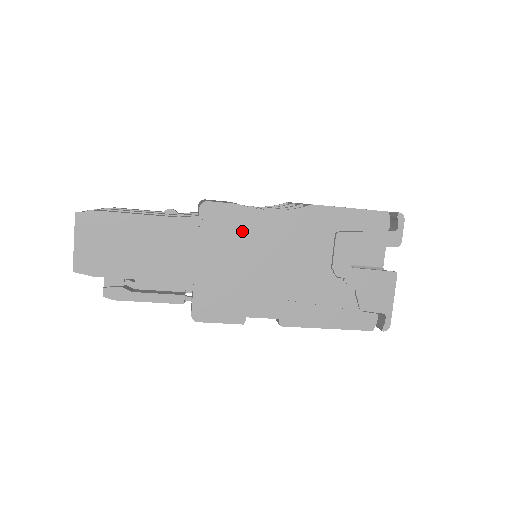
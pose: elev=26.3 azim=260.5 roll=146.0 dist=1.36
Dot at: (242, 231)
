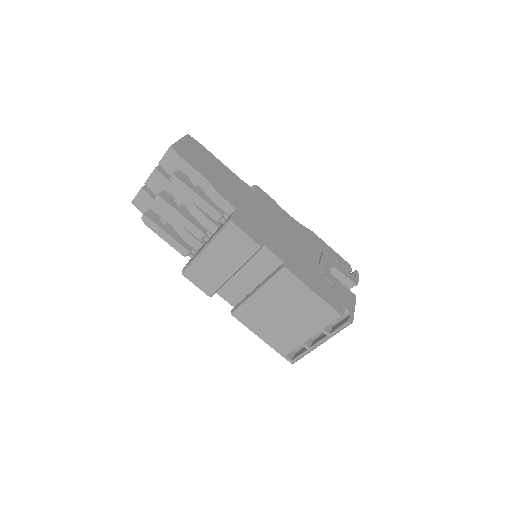
Dot at: (273, 210)
